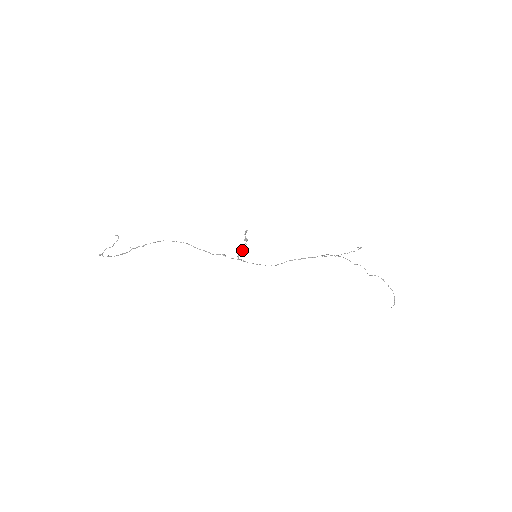
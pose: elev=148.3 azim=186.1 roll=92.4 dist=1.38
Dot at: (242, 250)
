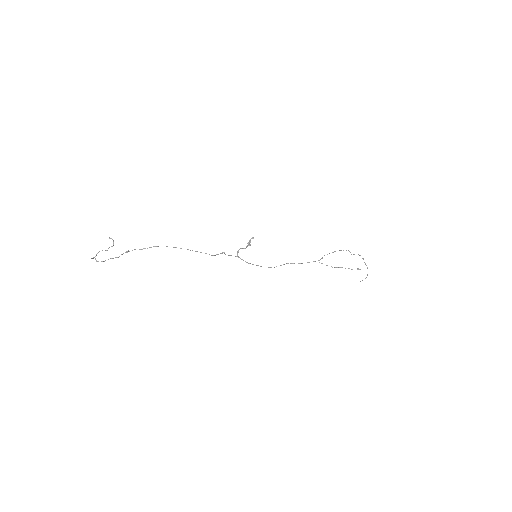
Dot at: (243, 248)
